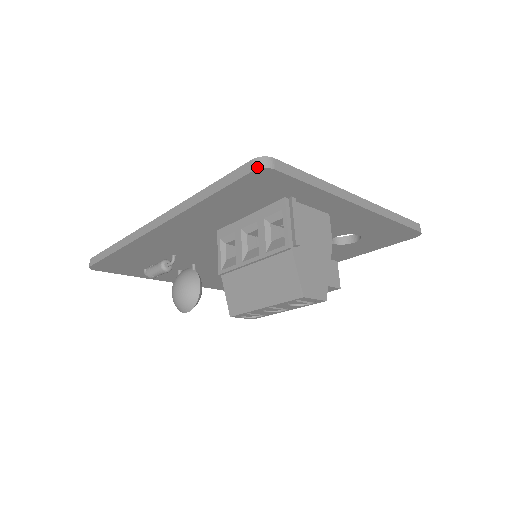
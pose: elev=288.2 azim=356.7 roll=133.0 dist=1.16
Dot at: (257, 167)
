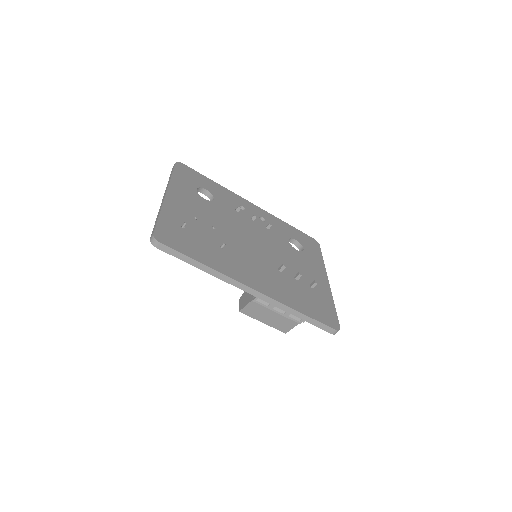
Dot at: (334, 334)
